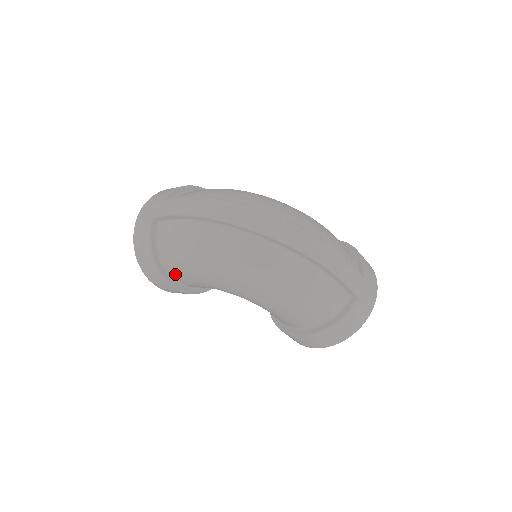
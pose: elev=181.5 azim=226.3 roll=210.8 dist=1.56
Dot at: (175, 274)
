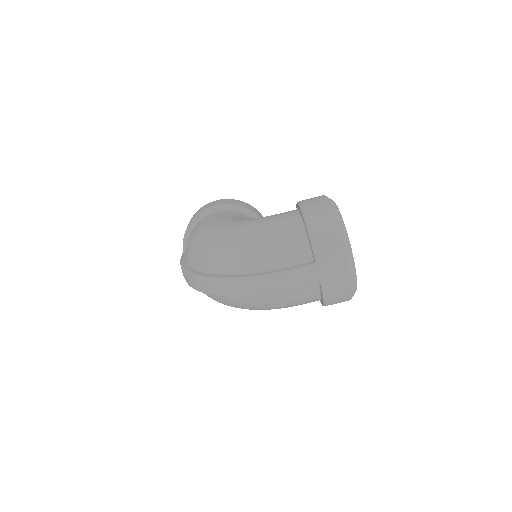
Dot at: occluded
